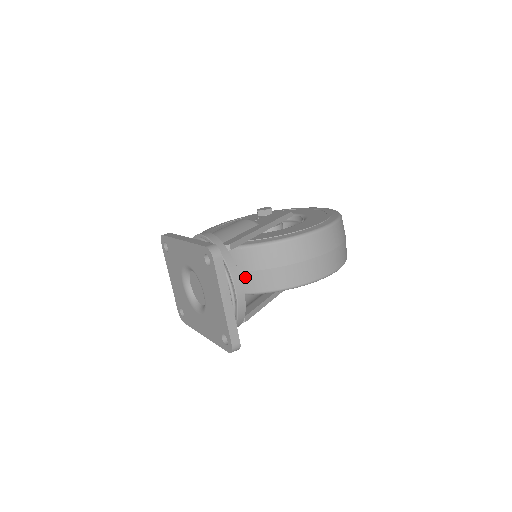
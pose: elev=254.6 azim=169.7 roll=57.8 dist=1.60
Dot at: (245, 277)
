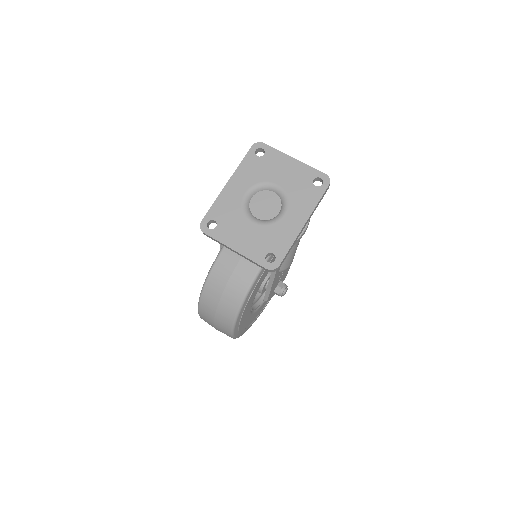
Dot at: occluded
